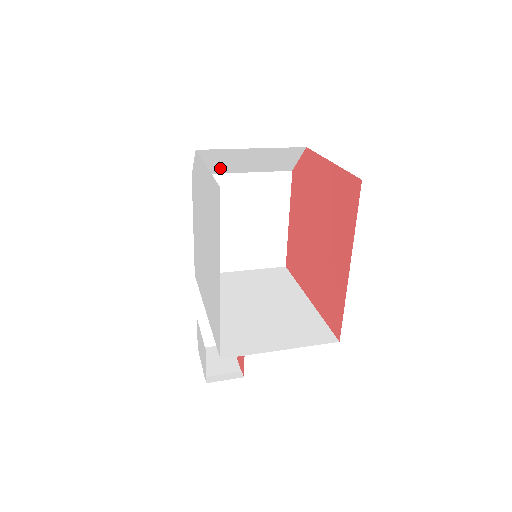
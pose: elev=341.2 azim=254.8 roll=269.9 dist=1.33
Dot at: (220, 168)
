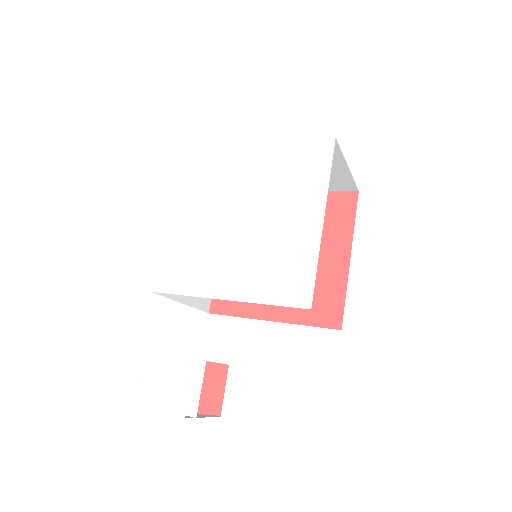
Dot at: occluded
